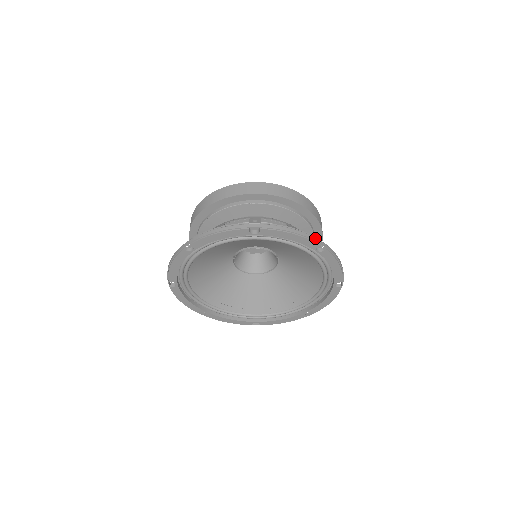
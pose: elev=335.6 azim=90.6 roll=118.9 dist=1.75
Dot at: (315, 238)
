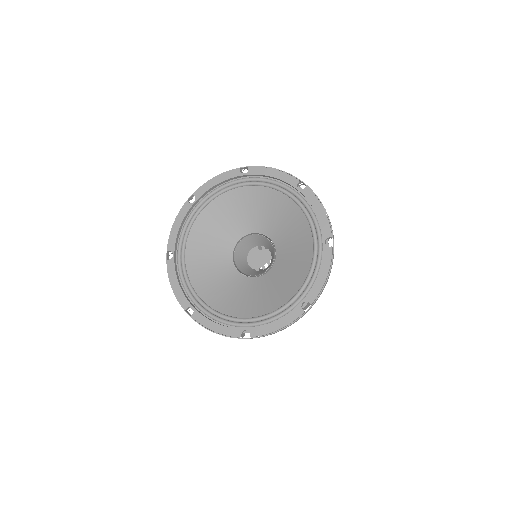
Dot at: (296, 178)
